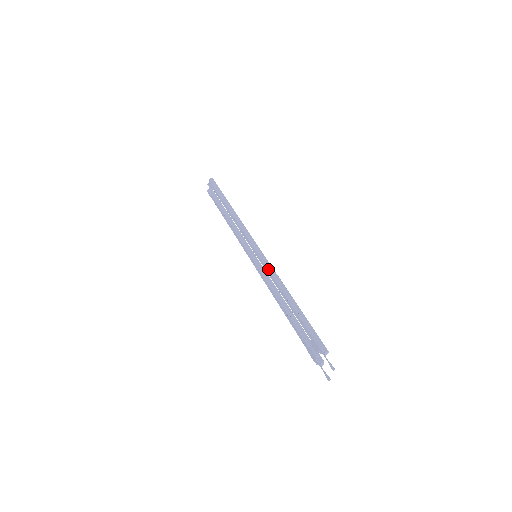
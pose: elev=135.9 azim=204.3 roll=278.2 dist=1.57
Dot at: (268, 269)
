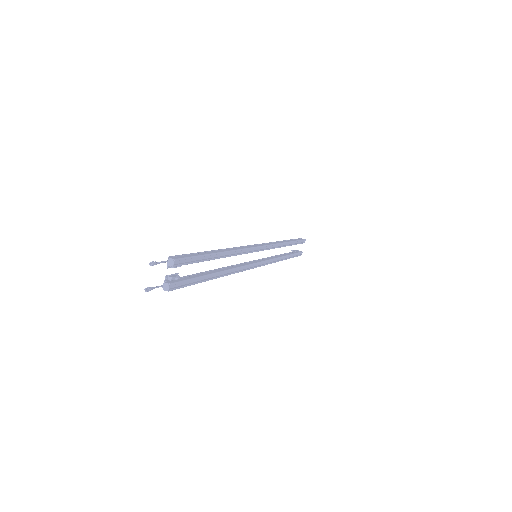
Dot at: (241, 246)
